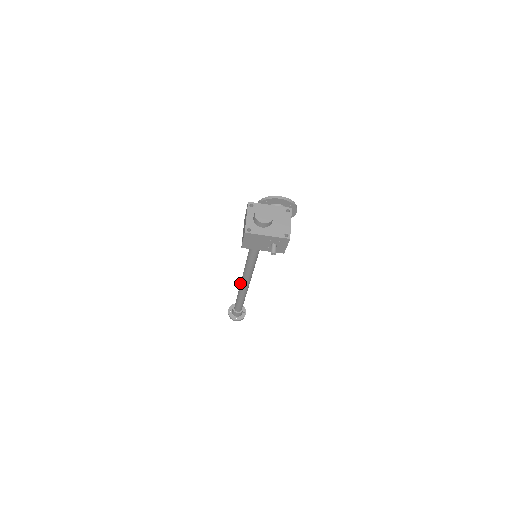
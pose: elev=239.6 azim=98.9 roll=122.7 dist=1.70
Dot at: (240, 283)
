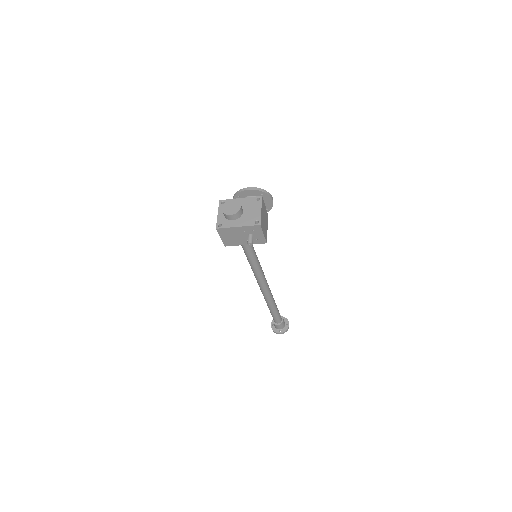
Dot at: occluded
